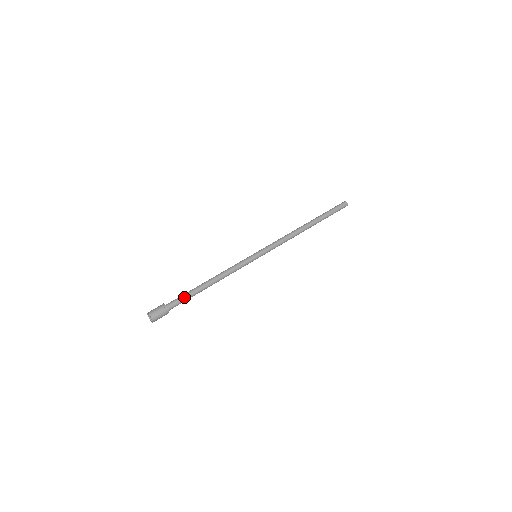
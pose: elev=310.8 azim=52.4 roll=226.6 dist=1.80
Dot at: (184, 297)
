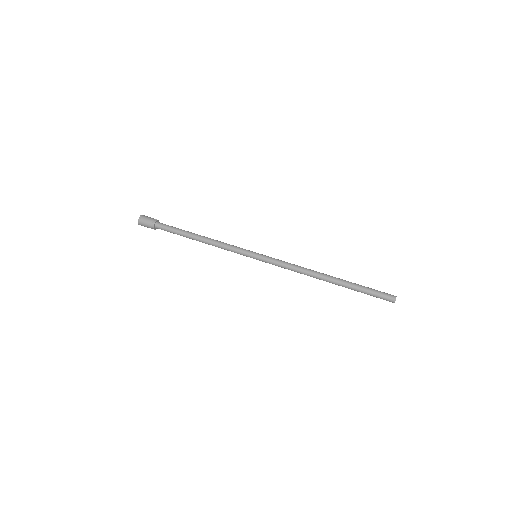
Dot at: (172, 229)
